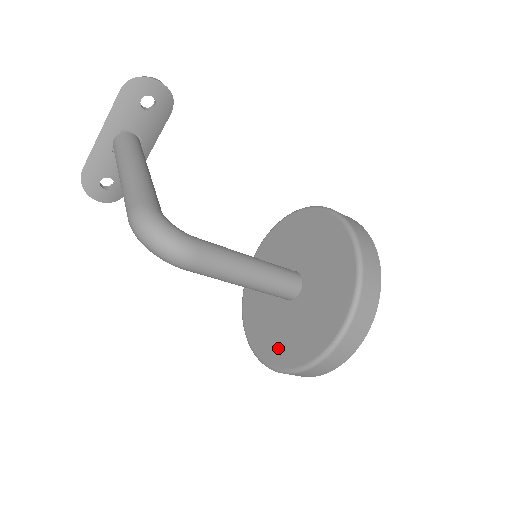
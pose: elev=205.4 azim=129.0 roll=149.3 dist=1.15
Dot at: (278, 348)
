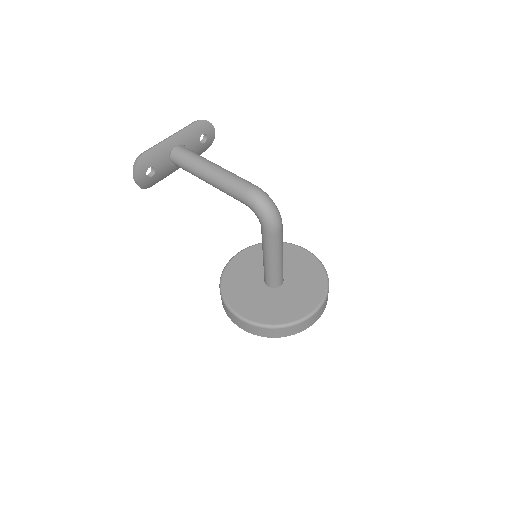
Dot at: (273, 314)
